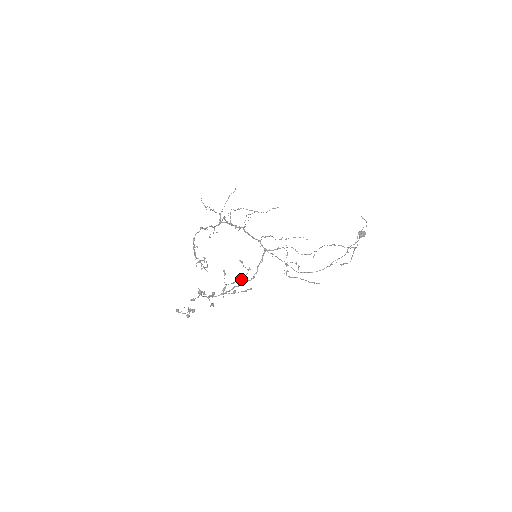
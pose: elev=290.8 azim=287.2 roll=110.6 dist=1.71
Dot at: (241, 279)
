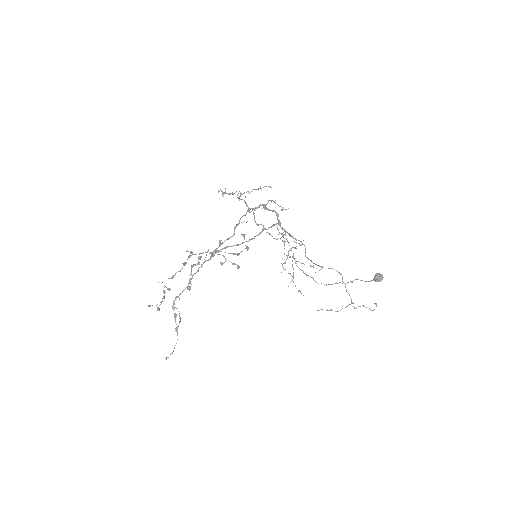
Dot at: occluded
